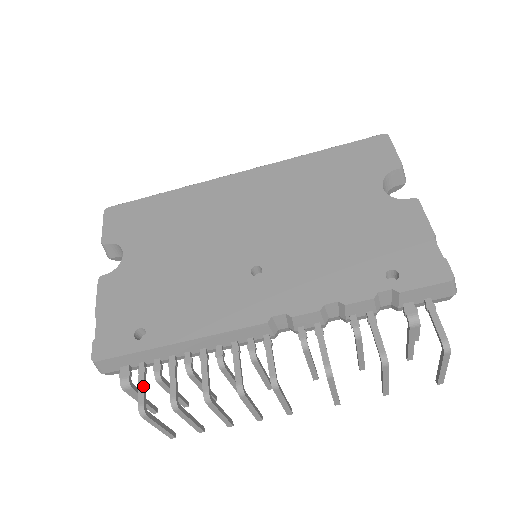
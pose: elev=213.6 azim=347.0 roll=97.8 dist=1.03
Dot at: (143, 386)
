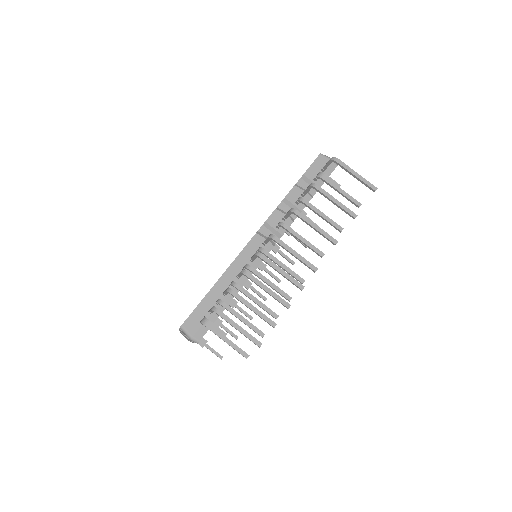
Dot at: occluded
